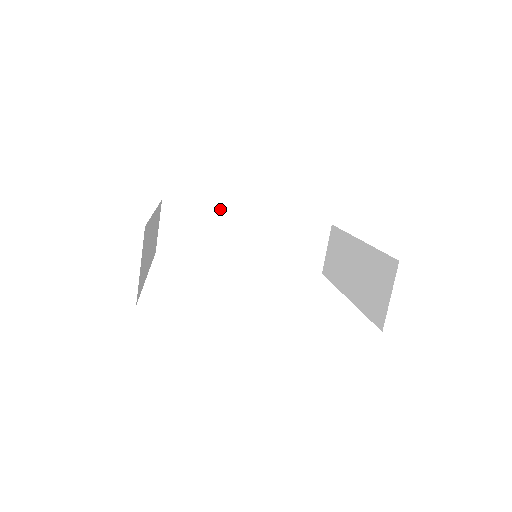
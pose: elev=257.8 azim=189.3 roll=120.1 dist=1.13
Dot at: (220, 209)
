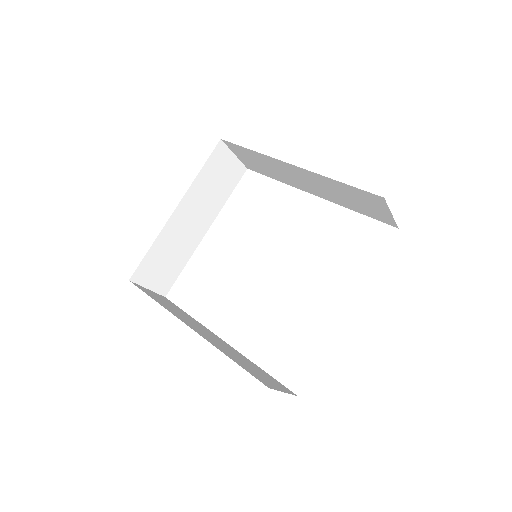
Dot at: (266, 155)
